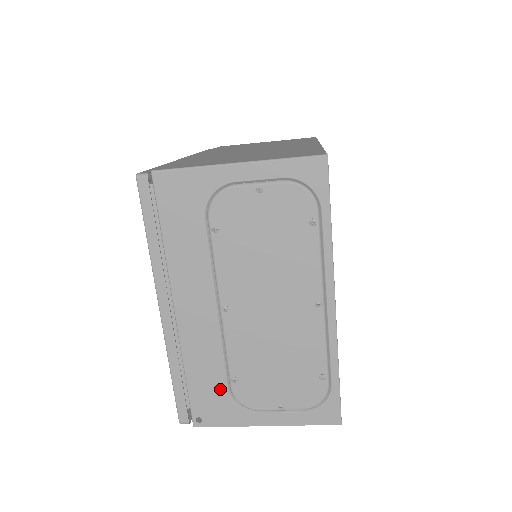
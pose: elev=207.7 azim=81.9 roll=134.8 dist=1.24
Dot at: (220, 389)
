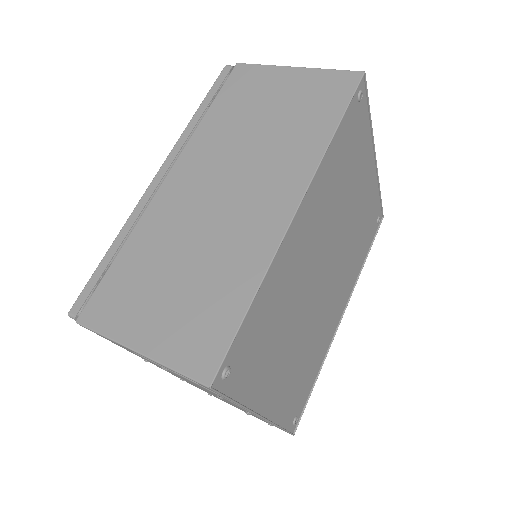
Dot at: occluded
